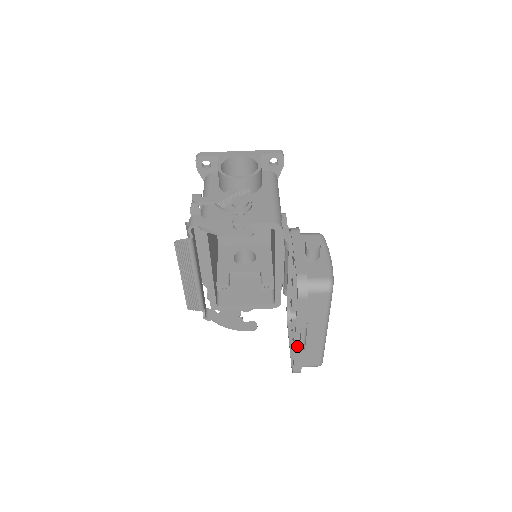
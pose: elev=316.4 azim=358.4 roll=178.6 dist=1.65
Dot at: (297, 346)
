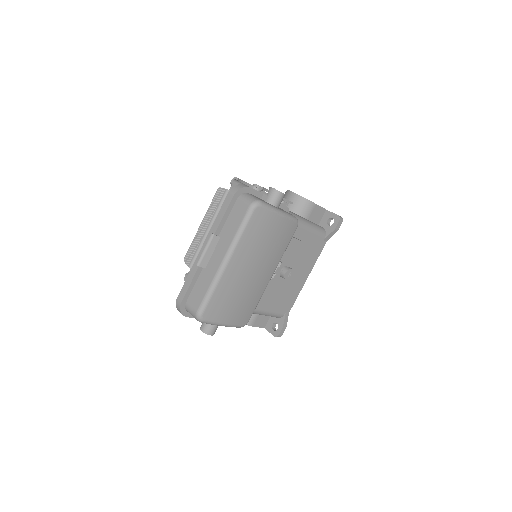
Dot at: (198, 259)
